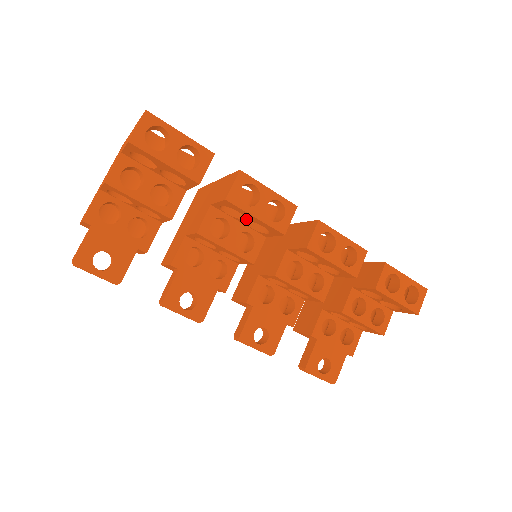
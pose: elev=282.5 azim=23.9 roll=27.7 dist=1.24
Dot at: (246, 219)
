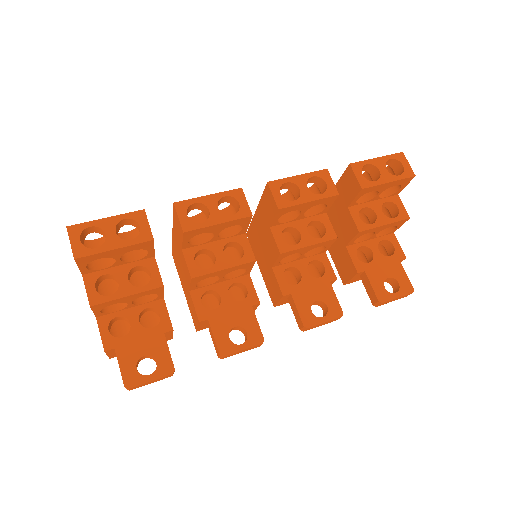
Dot at: (215, 233)
